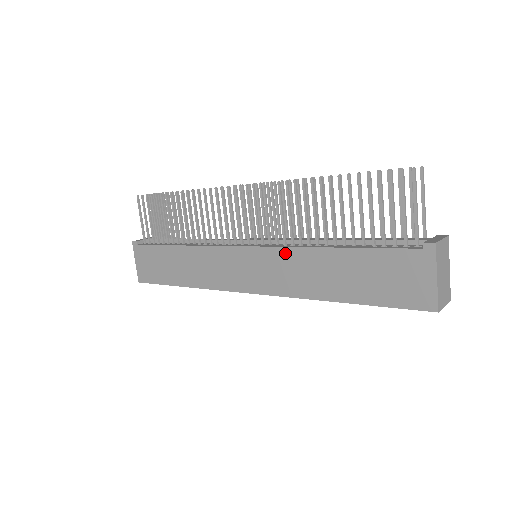
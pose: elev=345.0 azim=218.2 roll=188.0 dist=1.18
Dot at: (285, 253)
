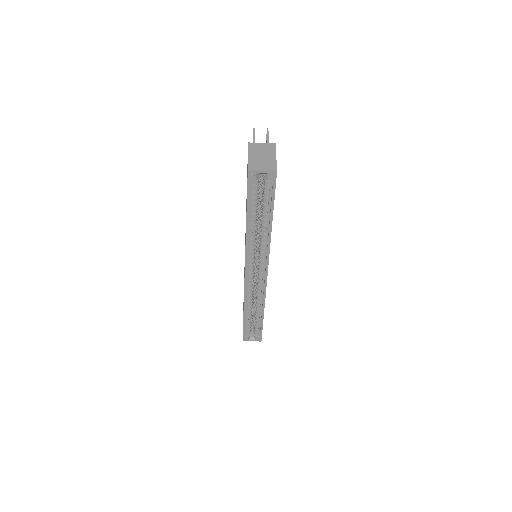
Dot at: occluded
